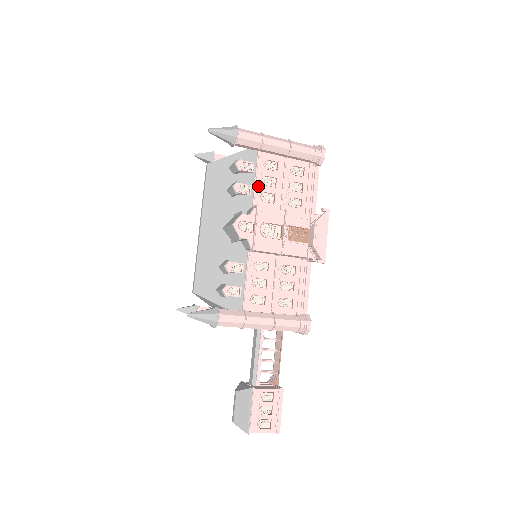
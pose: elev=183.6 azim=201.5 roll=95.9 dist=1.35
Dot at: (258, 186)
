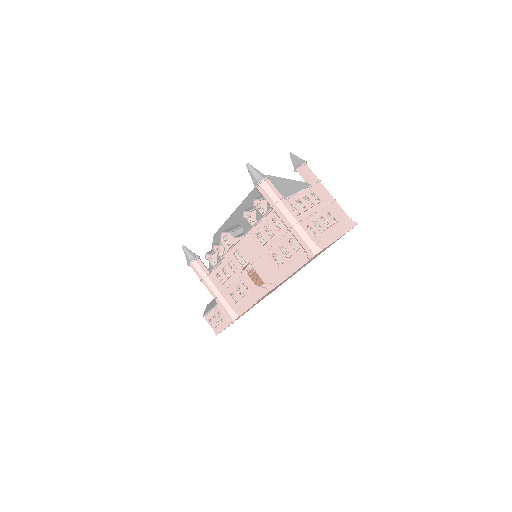
Dot at: (260, 226)
